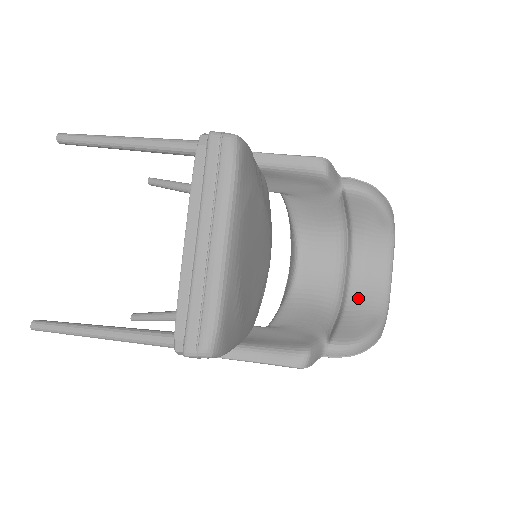
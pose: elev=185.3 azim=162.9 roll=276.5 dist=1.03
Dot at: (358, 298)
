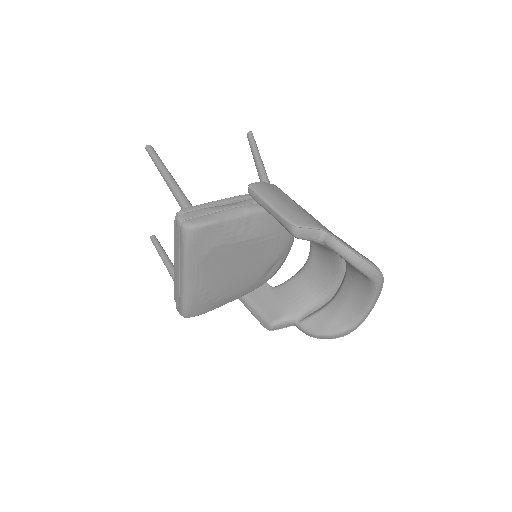
Dot at: (339, 304)
